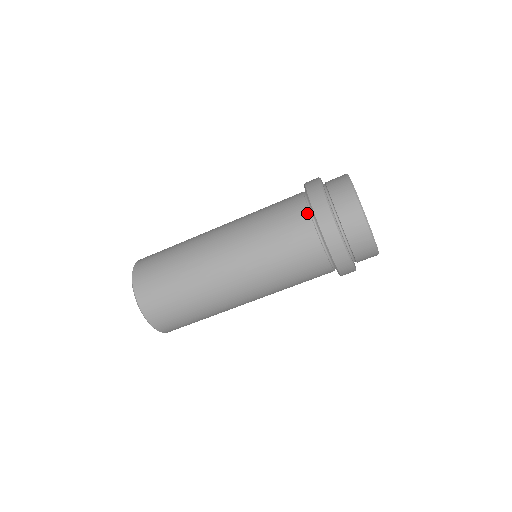
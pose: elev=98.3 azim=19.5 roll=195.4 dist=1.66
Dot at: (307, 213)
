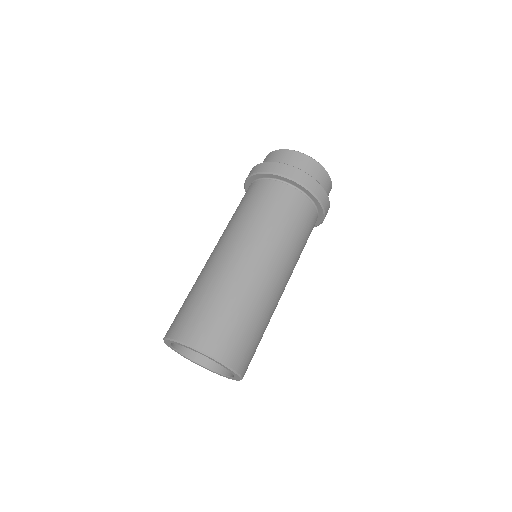
Dot at: (273, 182)
